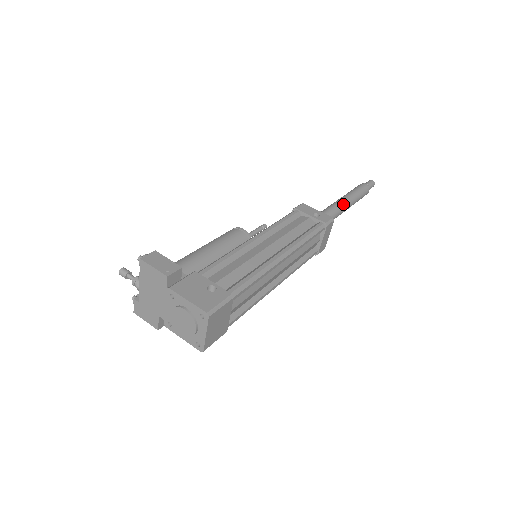
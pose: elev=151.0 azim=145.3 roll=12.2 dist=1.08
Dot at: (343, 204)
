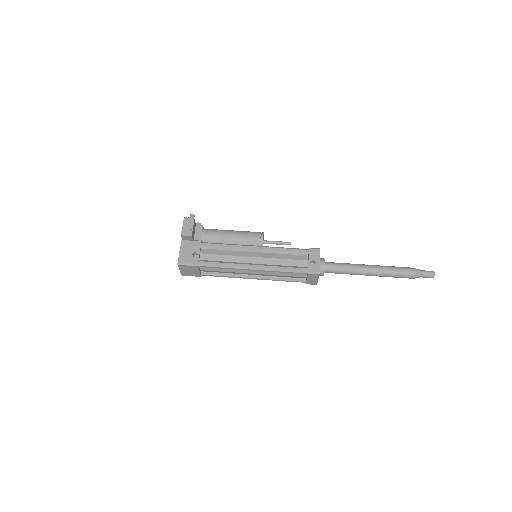
Dot at: (364, 270)
